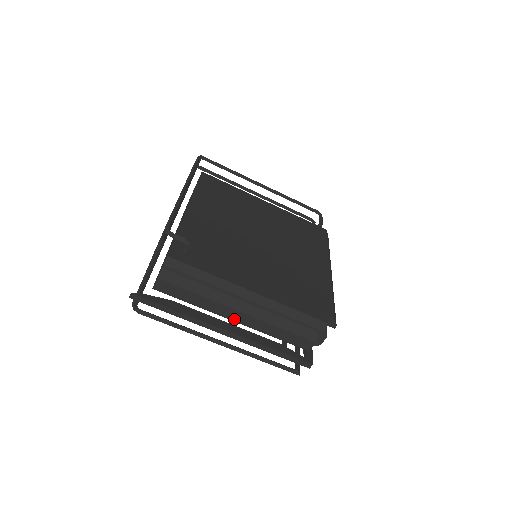
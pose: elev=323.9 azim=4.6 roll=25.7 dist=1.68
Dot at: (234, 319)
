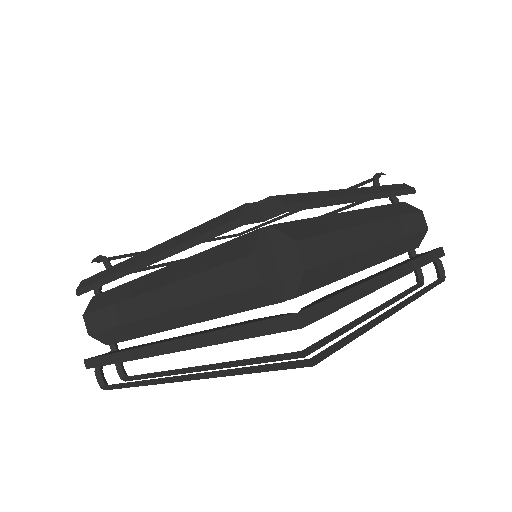
Dot at: (155, 311)
